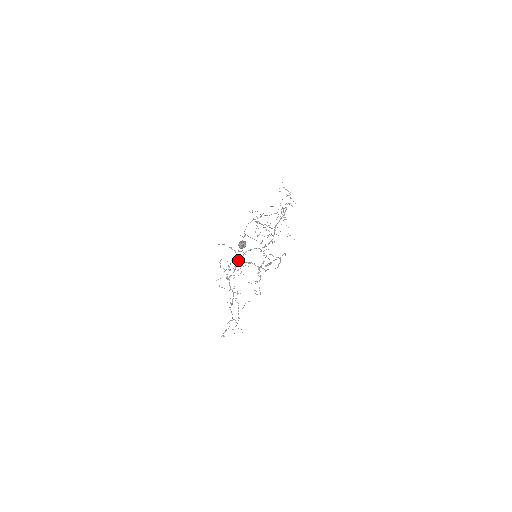
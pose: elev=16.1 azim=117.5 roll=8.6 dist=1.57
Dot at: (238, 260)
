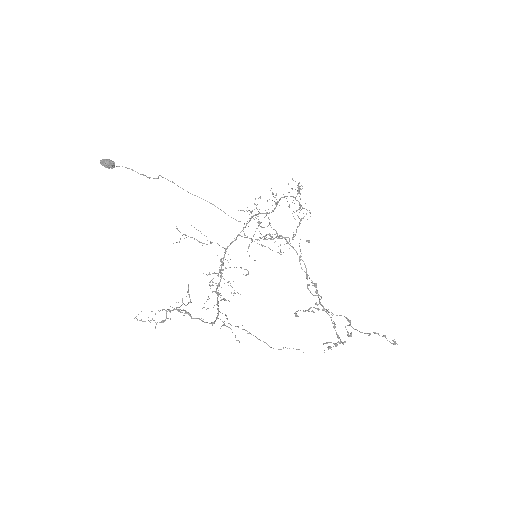
Dot at: (222, 263)
